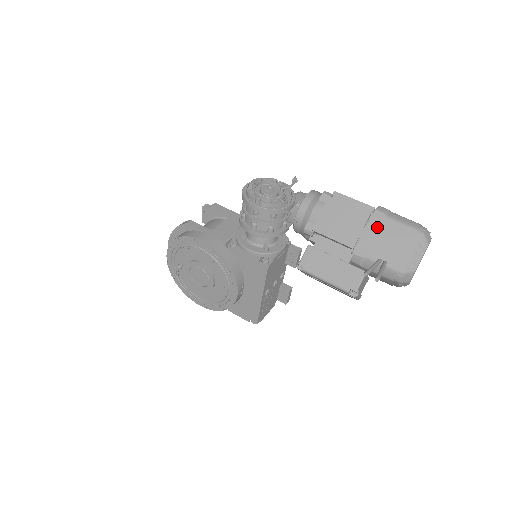
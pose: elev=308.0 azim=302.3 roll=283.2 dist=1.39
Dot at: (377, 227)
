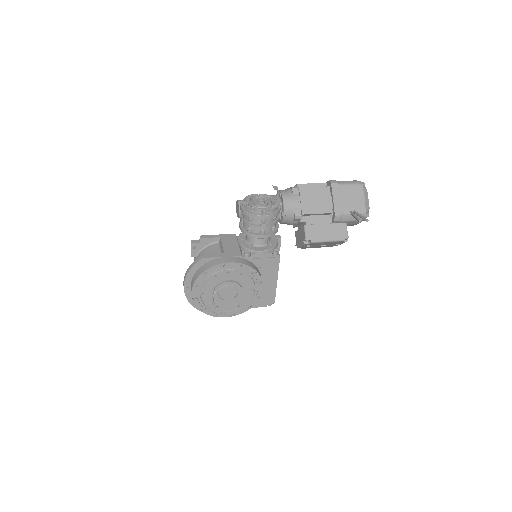
Dot at: (338, 193)
